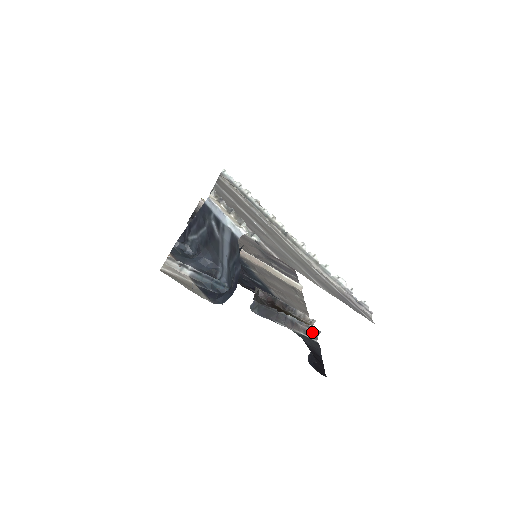
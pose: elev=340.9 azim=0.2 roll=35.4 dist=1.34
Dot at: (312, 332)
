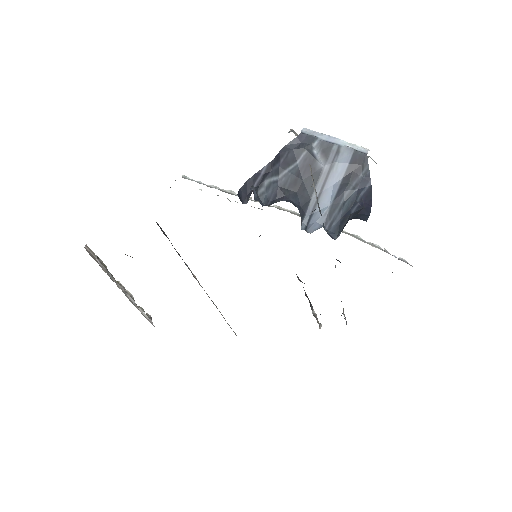
Dot at: occluded
